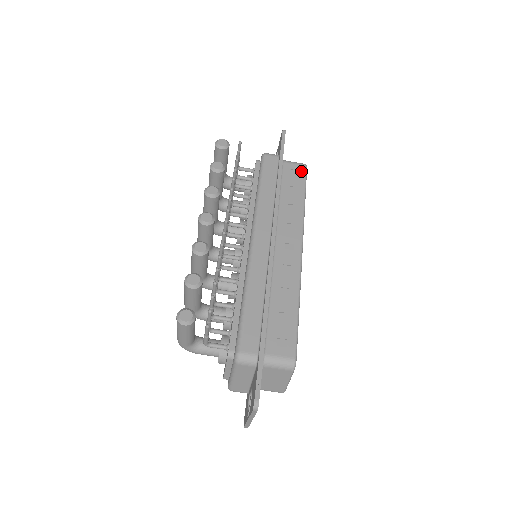
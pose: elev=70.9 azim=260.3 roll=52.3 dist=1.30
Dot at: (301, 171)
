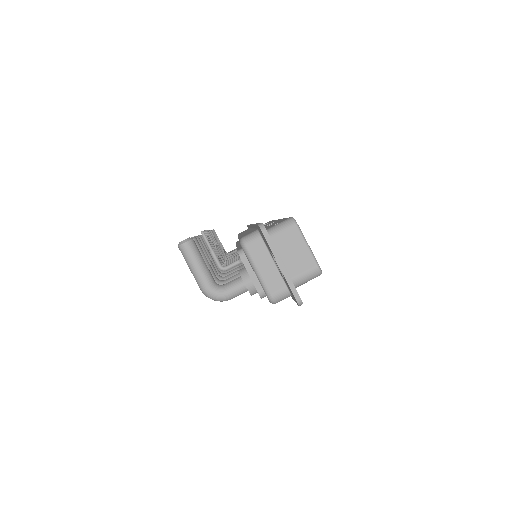
Dot at: occluded
